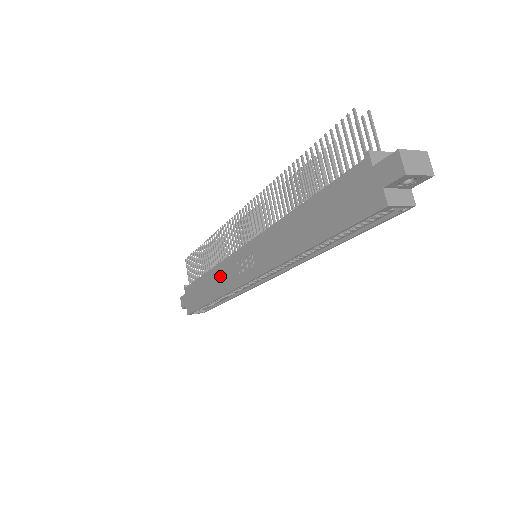
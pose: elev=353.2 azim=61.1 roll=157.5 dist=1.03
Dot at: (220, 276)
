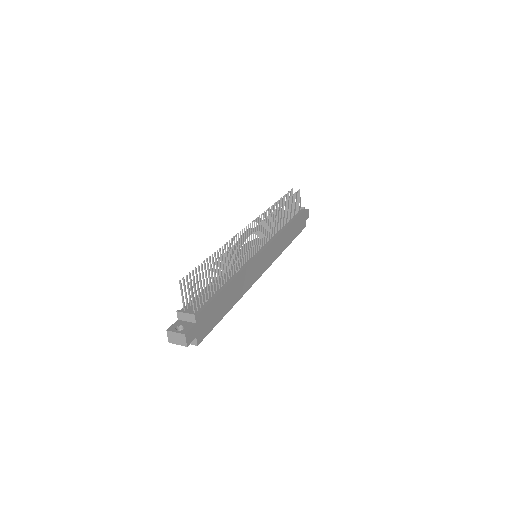
Dot at: occluded
